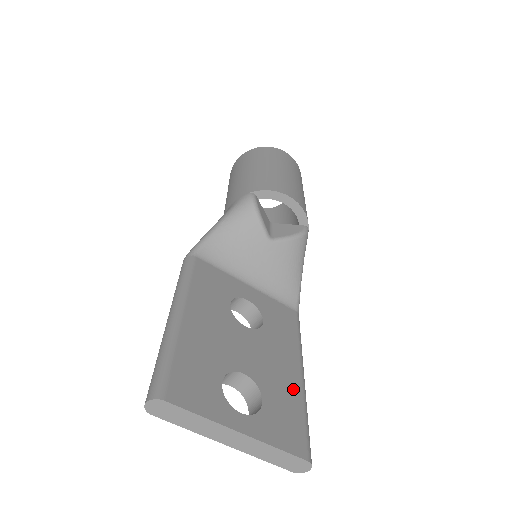
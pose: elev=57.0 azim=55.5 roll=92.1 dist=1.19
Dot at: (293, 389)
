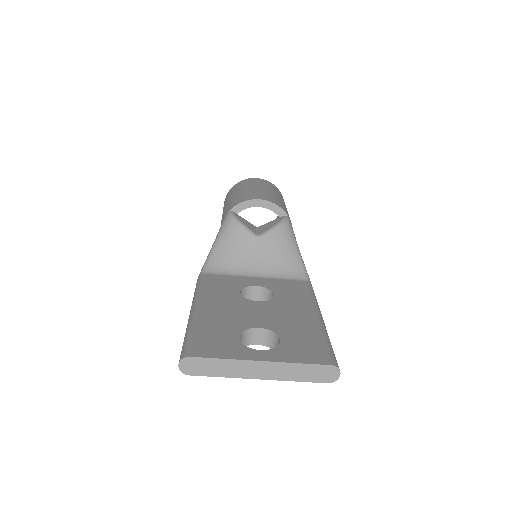
Dot at: (310, 327)
